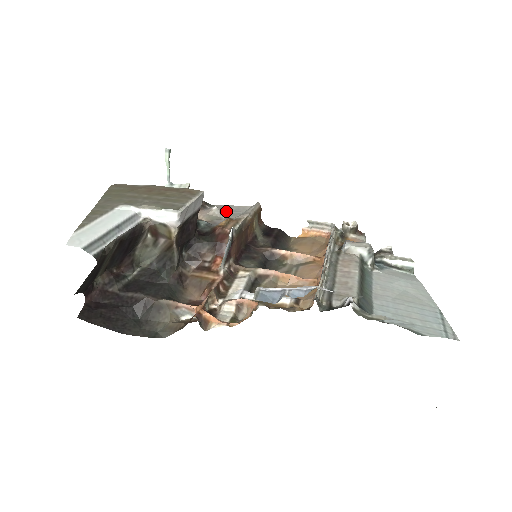
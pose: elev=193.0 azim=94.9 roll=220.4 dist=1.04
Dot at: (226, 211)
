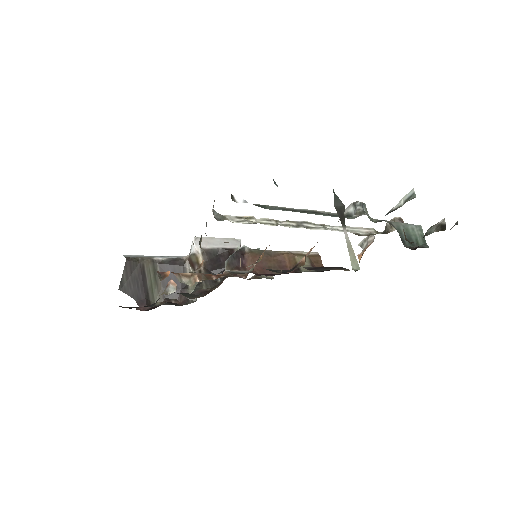
Dot at: occluded
